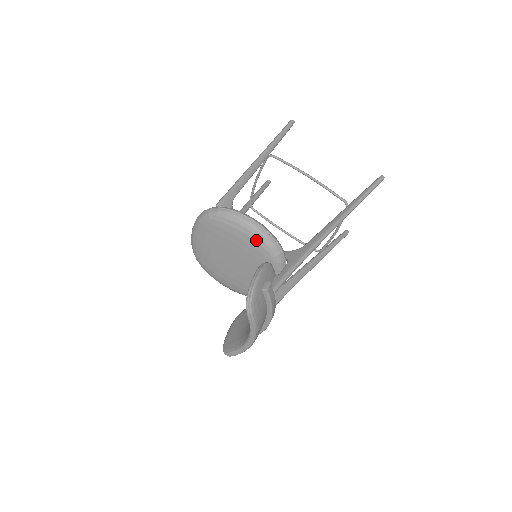
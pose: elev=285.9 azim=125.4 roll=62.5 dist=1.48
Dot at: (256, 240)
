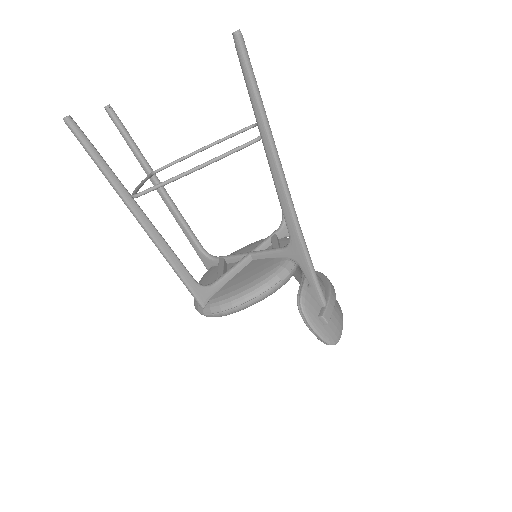
Dot at: (266, 297)
